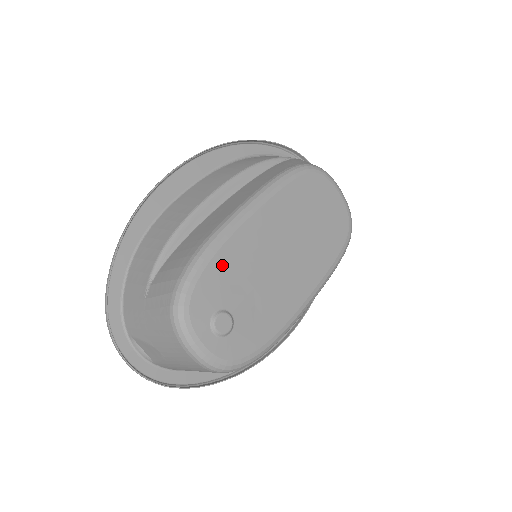
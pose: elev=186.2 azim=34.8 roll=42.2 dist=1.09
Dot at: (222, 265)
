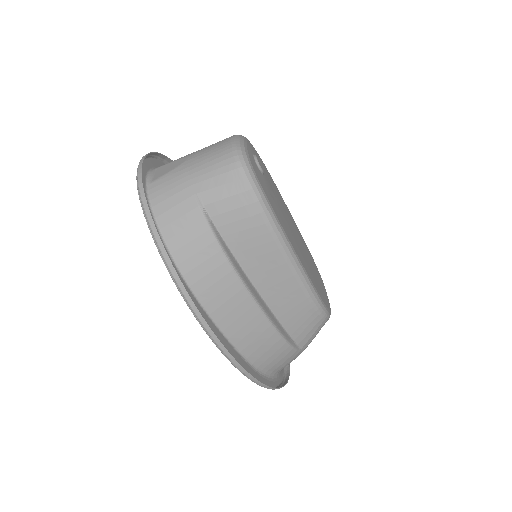
Dot at: (270, 177)
